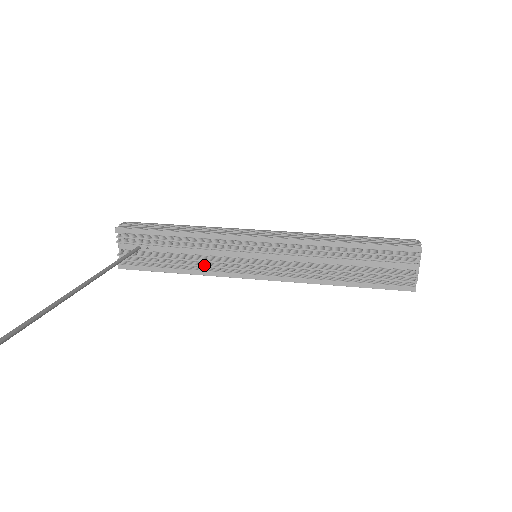
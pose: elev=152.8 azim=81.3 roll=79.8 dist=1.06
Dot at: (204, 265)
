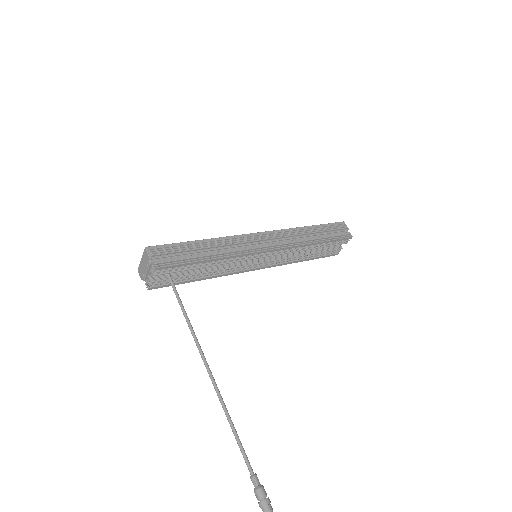
Dot at: (221, 272)
